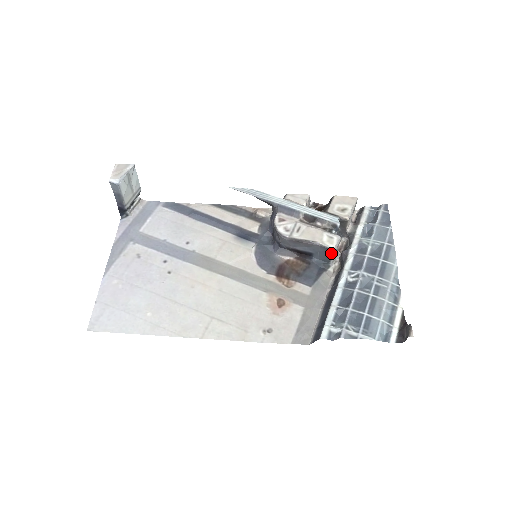
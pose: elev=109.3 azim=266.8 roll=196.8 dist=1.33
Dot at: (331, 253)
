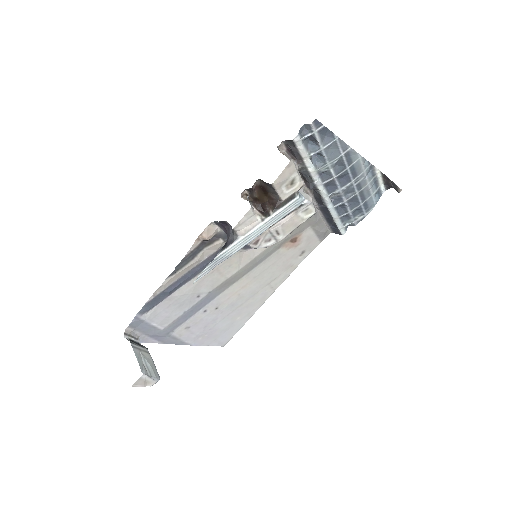
Dot at: occluded
